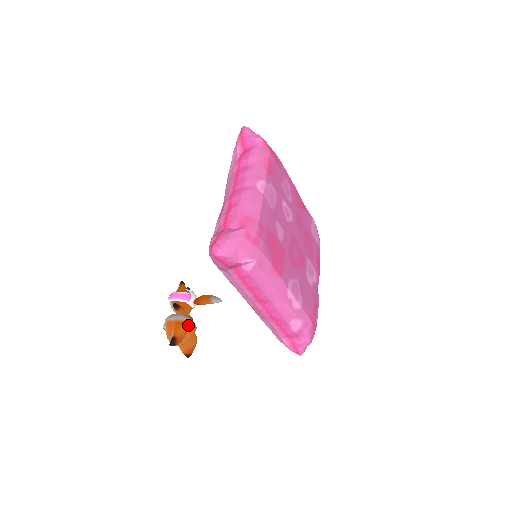
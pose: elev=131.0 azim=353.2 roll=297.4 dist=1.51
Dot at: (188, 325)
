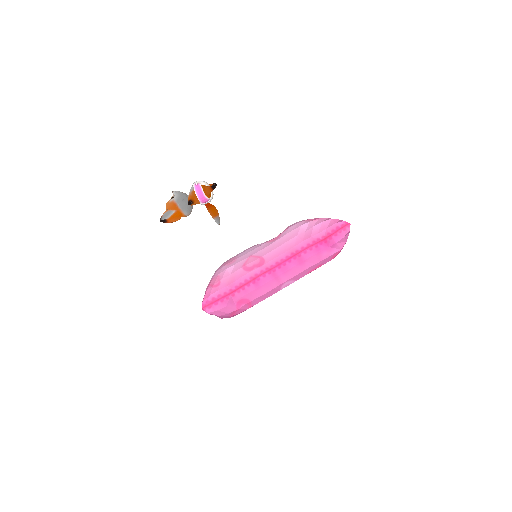
Dot at: (184, 216)
